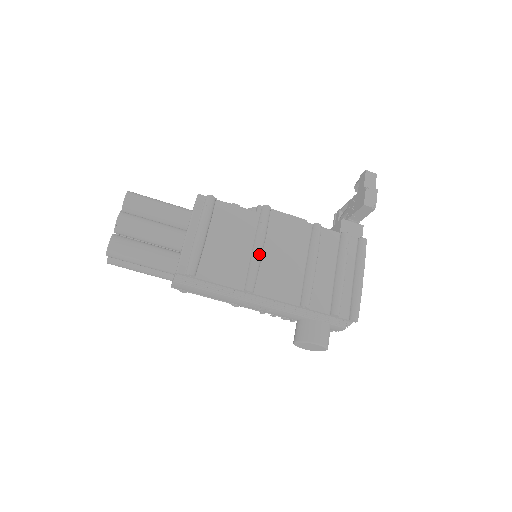
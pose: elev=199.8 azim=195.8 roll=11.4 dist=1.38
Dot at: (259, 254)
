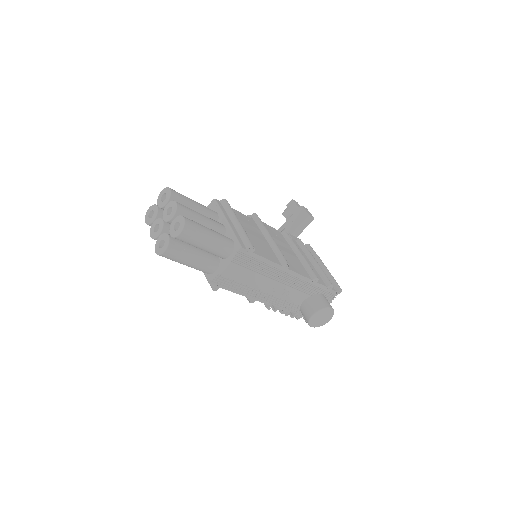
Dot at: (275, 242)
